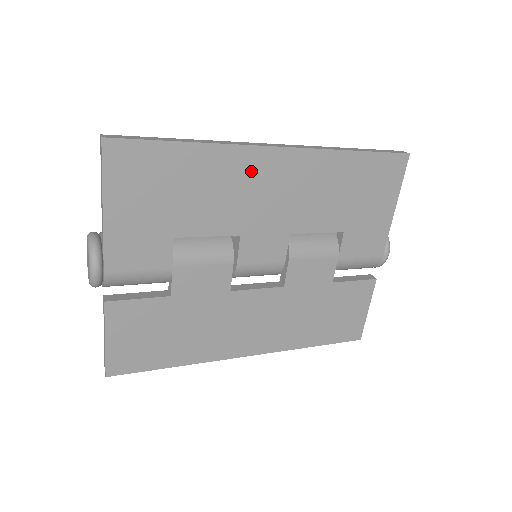
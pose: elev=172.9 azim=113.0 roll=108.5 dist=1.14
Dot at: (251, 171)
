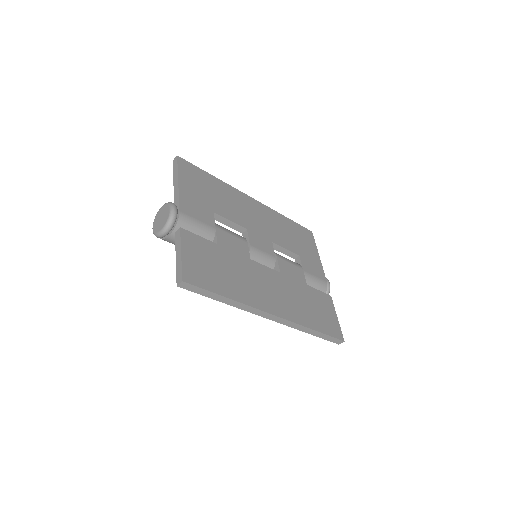
Dot at: (244, 202)
